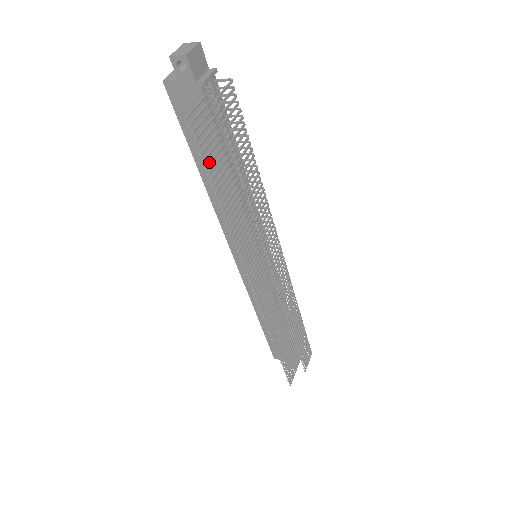
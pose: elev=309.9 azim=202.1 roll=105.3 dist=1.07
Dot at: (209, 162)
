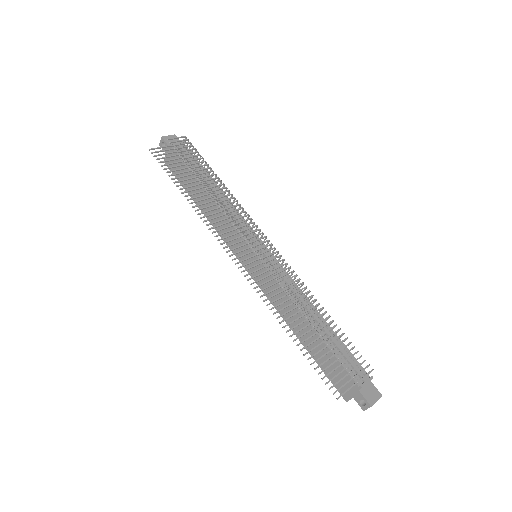
Dot at: (170, 171)
